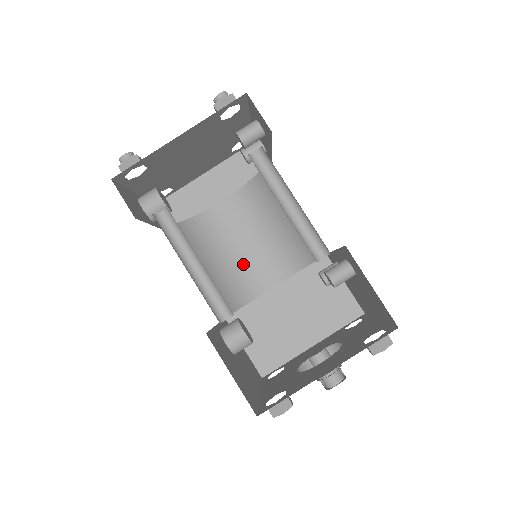
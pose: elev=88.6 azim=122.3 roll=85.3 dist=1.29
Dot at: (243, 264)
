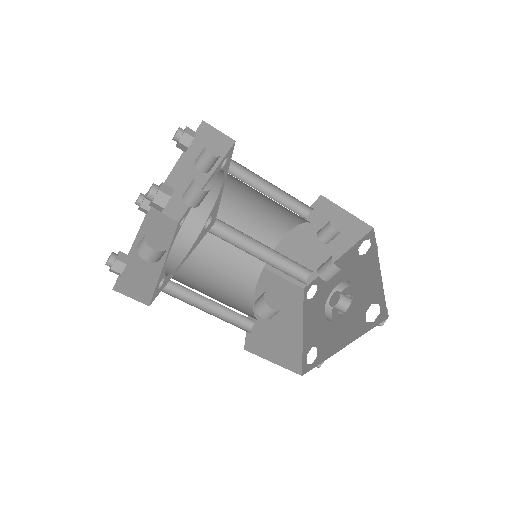
Dot at: (250, 230)
